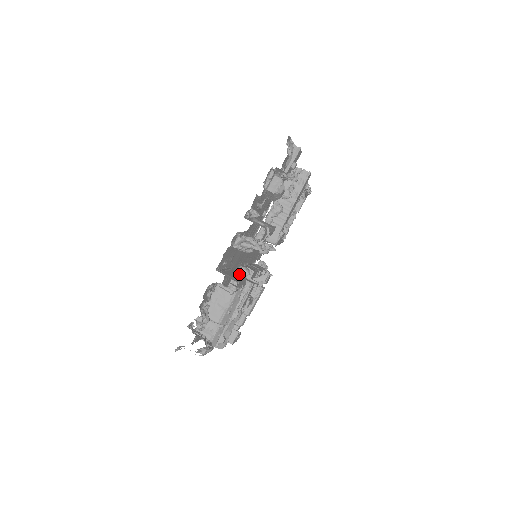
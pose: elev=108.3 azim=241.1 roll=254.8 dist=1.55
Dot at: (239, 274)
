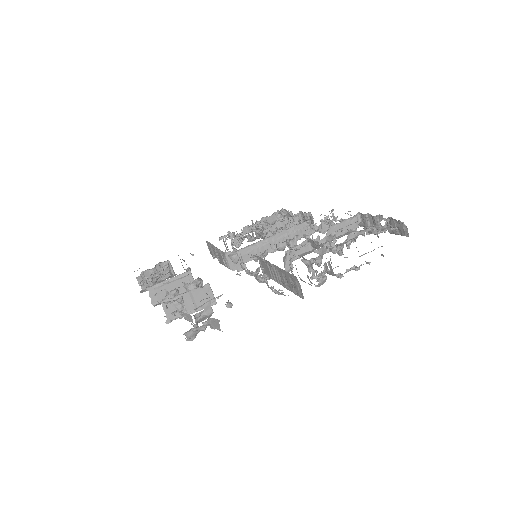
Dot at: occluded
